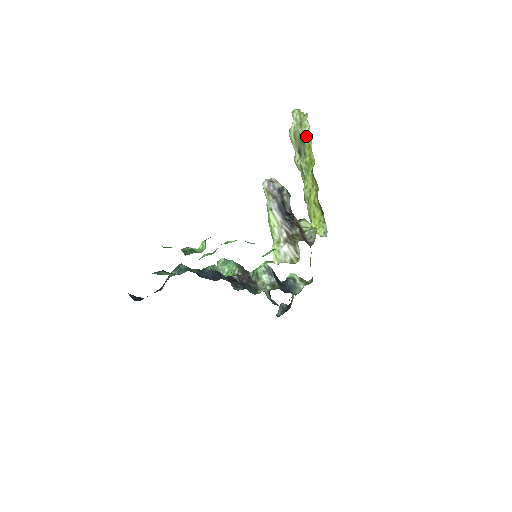
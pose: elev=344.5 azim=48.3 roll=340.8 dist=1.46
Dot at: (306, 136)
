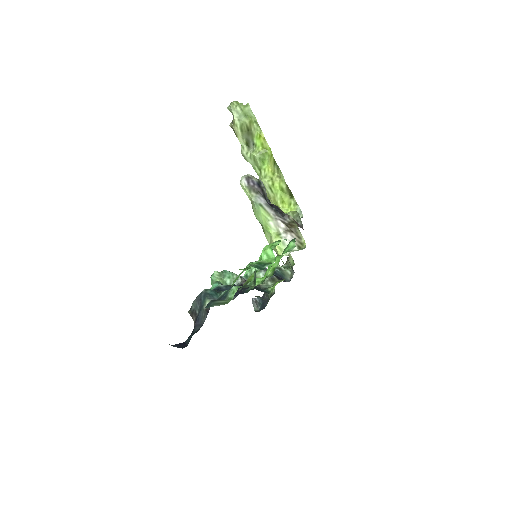
Dot at: (253, 126)
